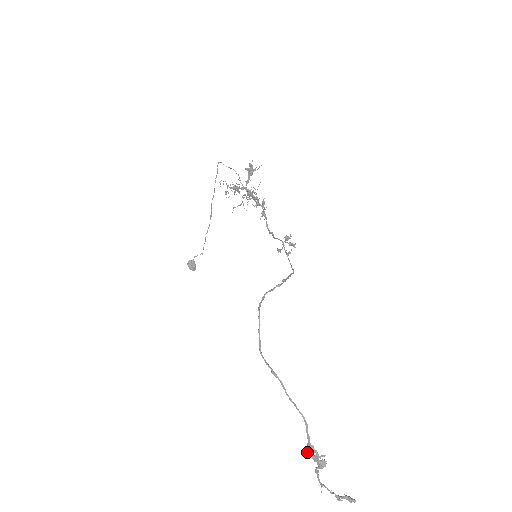
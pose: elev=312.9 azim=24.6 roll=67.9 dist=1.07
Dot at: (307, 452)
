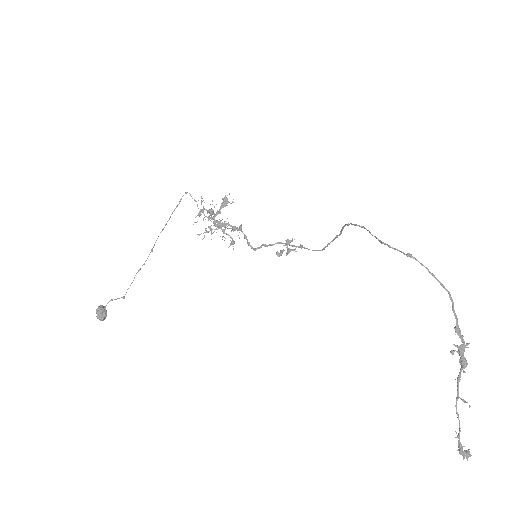
Dot at: occluded
